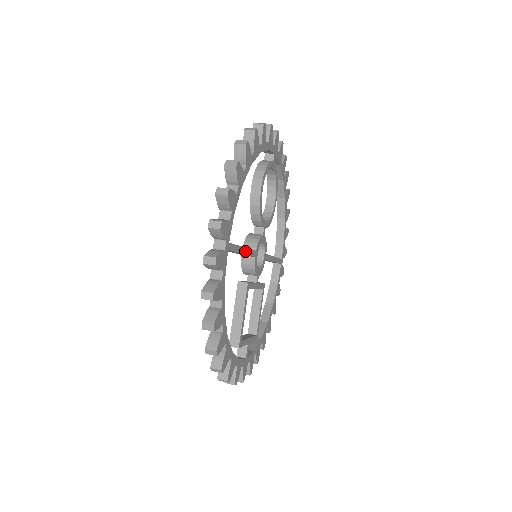
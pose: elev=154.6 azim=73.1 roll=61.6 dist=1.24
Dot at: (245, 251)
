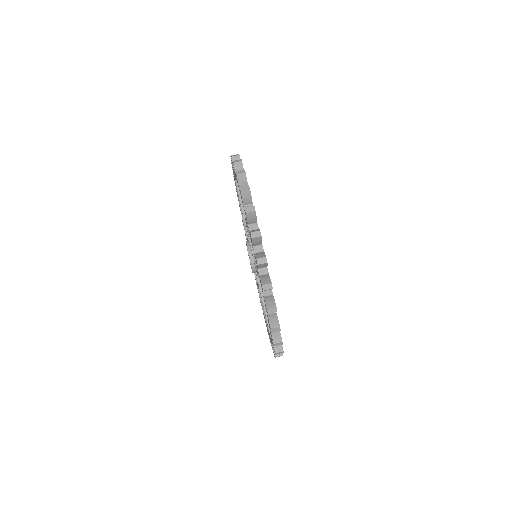
Dot at: occluded
